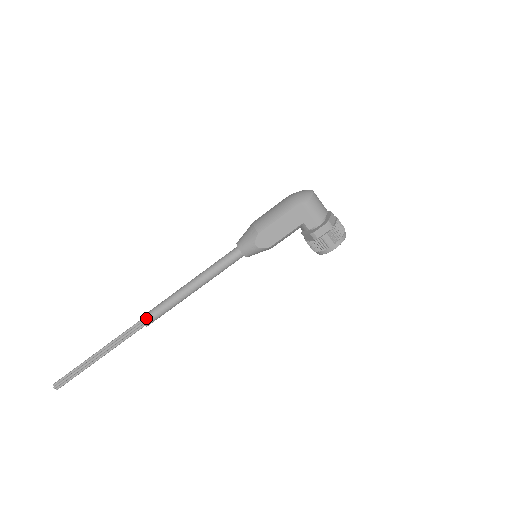
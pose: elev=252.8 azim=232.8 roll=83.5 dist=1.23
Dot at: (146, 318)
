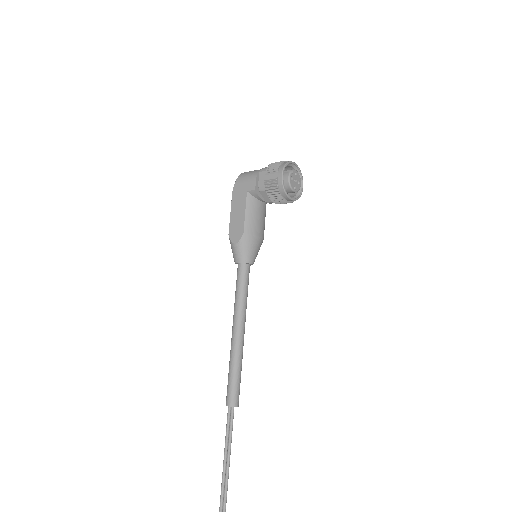
Dot at: (226, 398)
